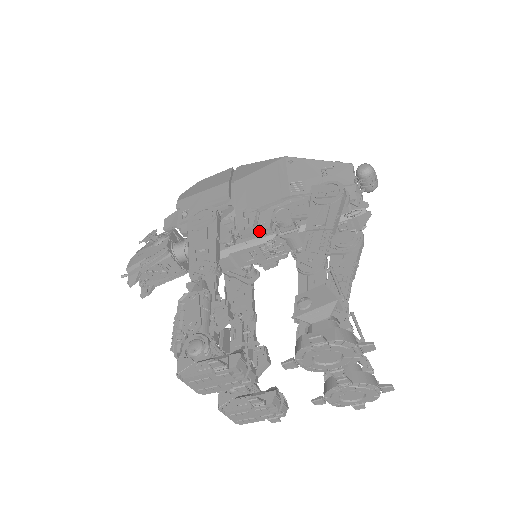
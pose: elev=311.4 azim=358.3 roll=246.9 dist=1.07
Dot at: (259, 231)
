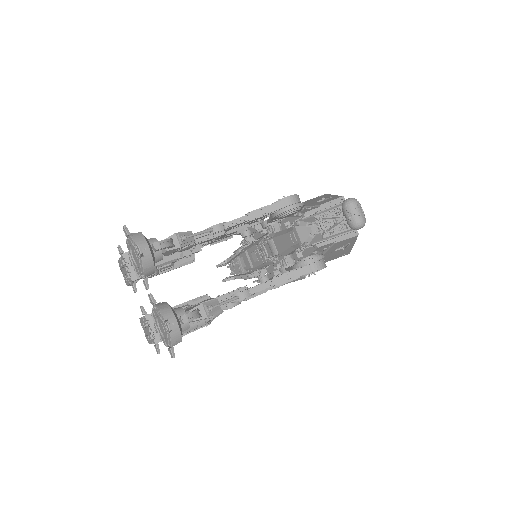
Dot at: (260, 234)
